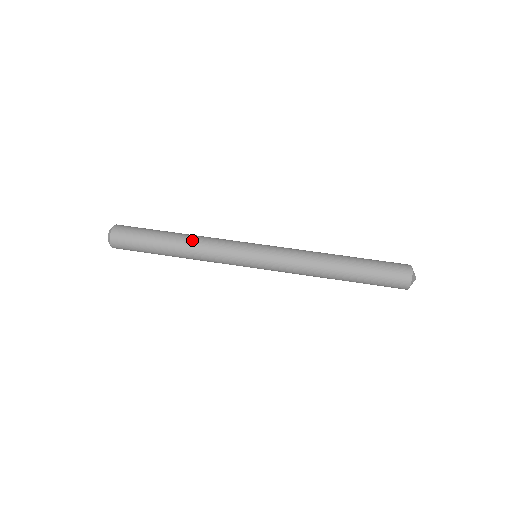
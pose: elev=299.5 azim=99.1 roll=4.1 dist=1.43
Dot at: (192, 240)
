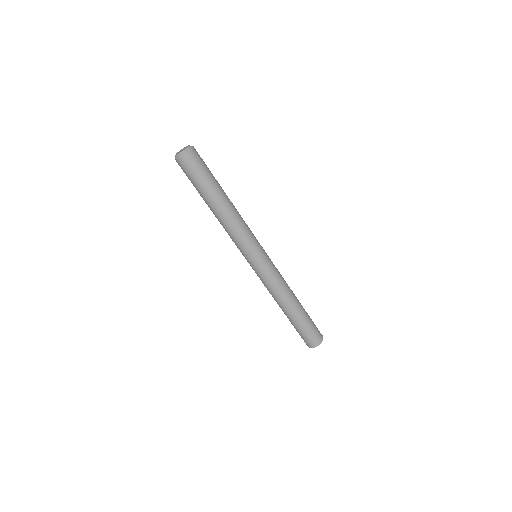
Dot at: (233, 213)
